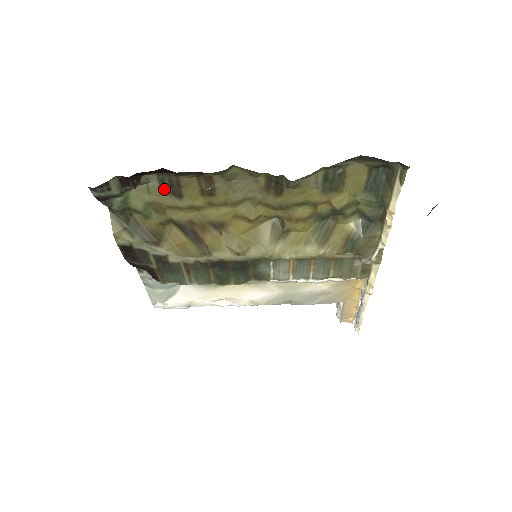
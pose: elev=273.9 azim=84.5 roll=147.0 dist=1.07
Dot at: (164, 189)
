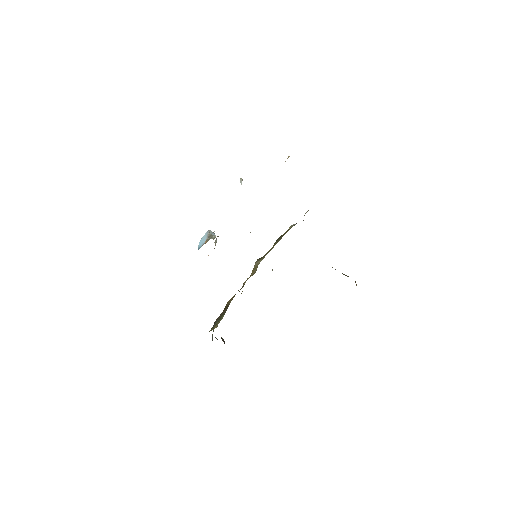
Dot at: occluded
